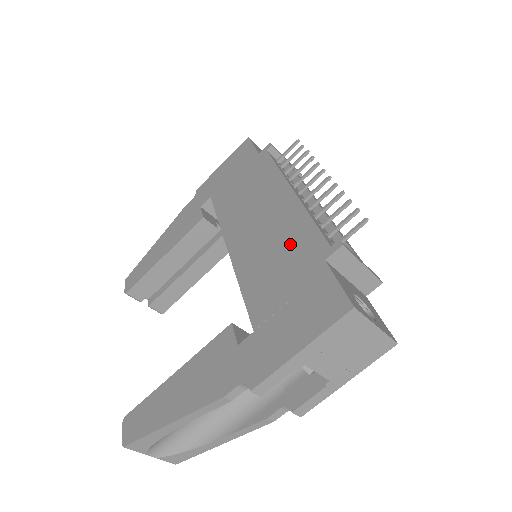
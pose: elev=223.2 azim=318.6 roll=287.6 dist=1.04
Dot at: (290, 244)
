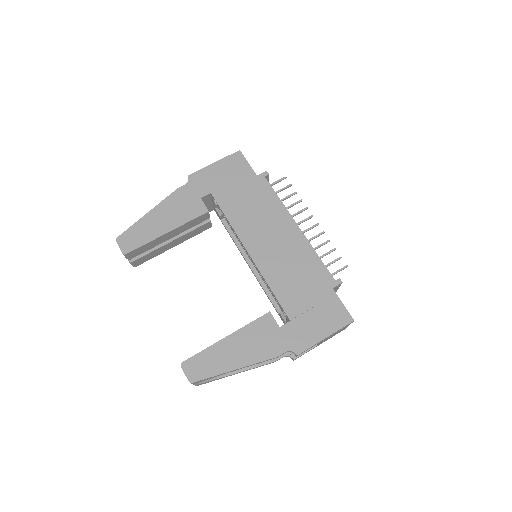
Dot at: (306, 269)
